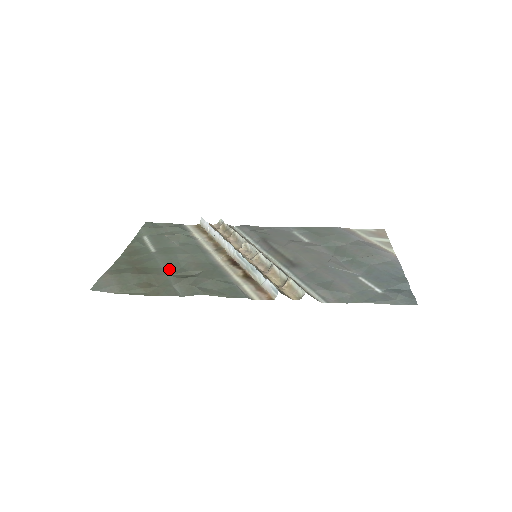
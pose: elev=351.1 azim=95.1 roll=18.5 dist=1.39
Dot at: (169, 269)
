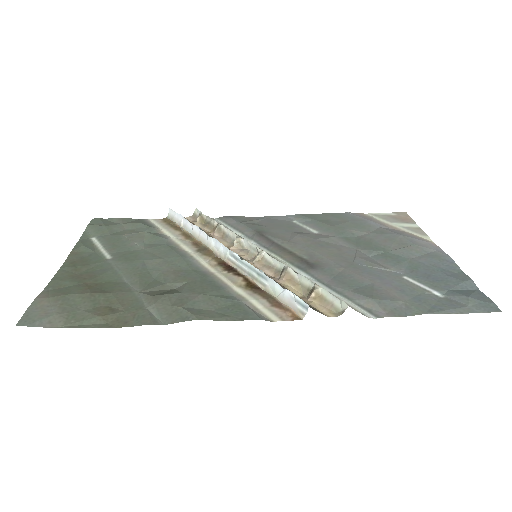
Dot at: (136, 283)
